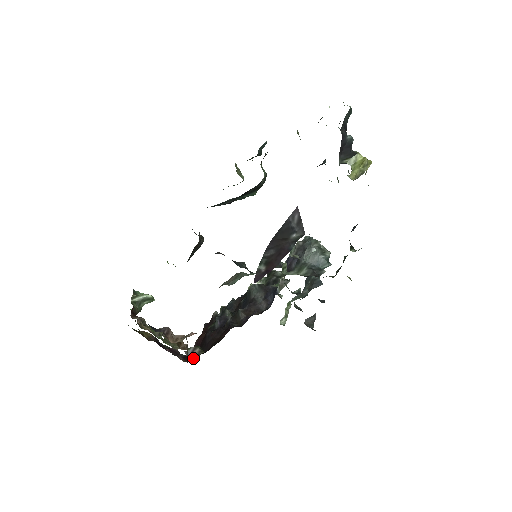
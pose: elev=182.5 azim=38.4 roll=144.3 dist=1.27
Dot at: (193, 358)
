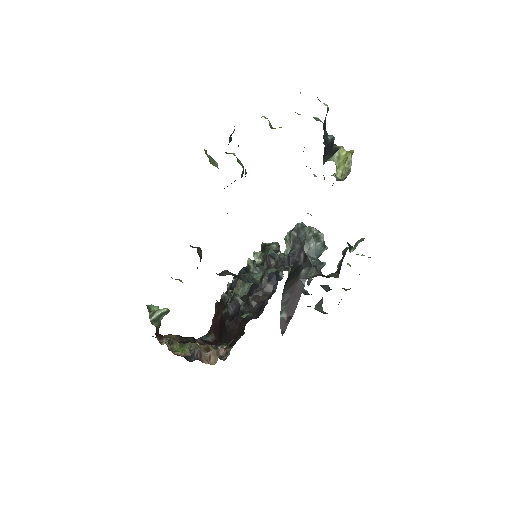
Dot at: occluded
